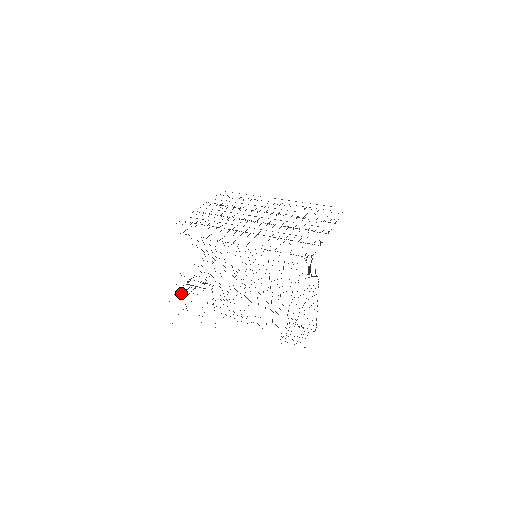
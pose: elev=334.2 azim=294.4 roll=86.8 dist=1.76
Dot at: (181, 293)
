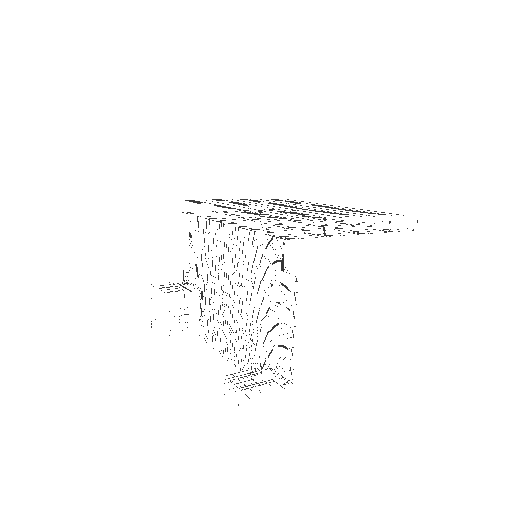
Dot at: occluded
